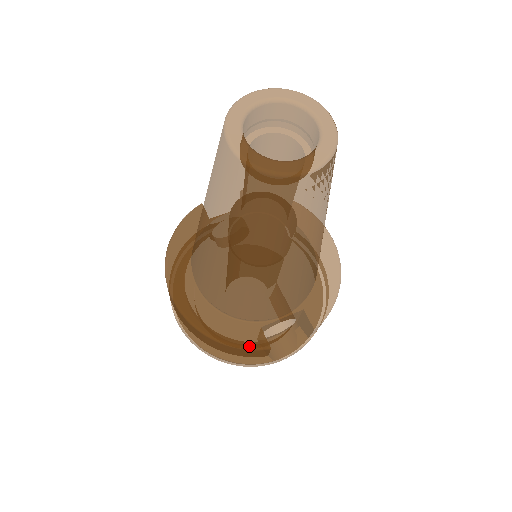
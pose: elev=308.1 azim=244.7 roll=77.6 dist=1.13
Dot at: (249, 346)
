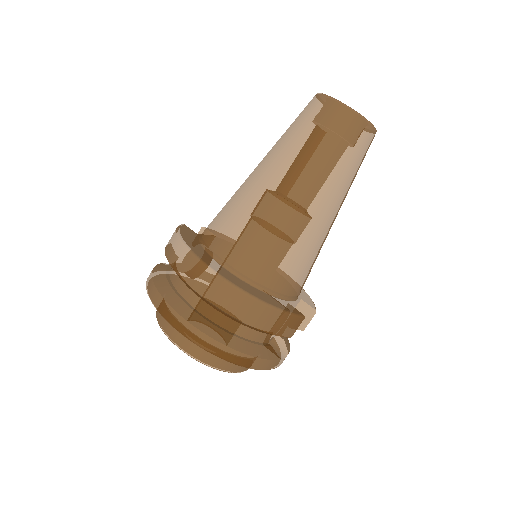
Dot at: (292, 312)
